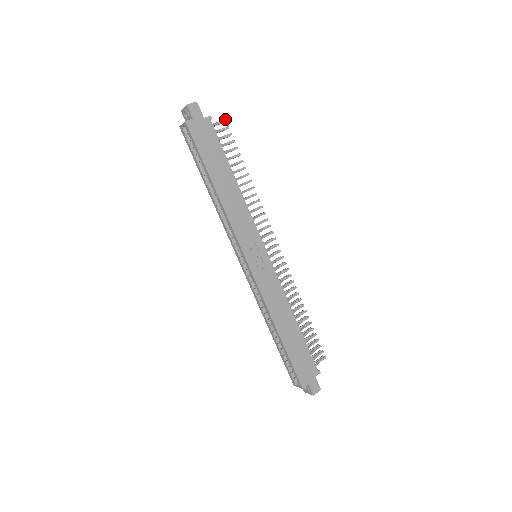
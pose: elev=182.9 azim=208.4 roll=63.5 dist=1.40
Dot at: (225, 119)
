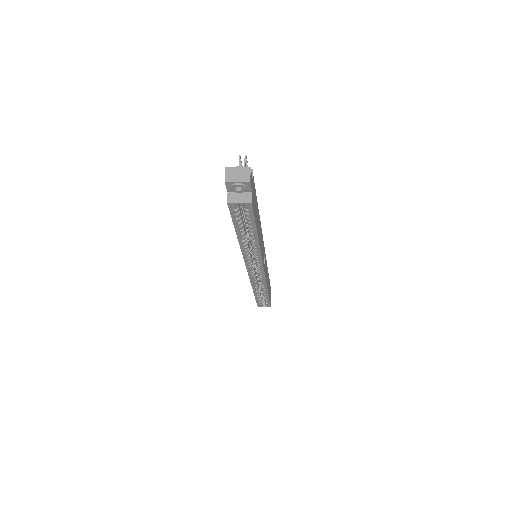
Dot at: occluded
